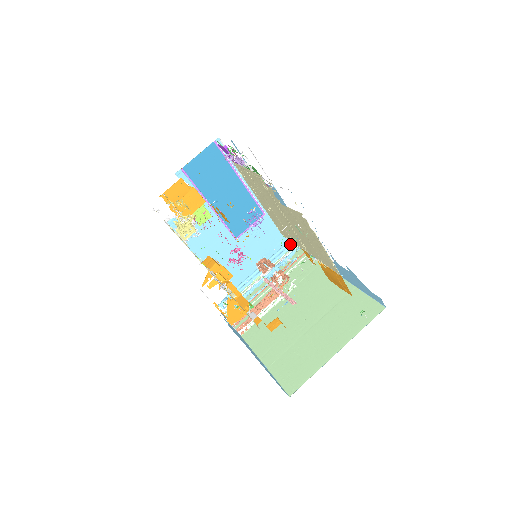
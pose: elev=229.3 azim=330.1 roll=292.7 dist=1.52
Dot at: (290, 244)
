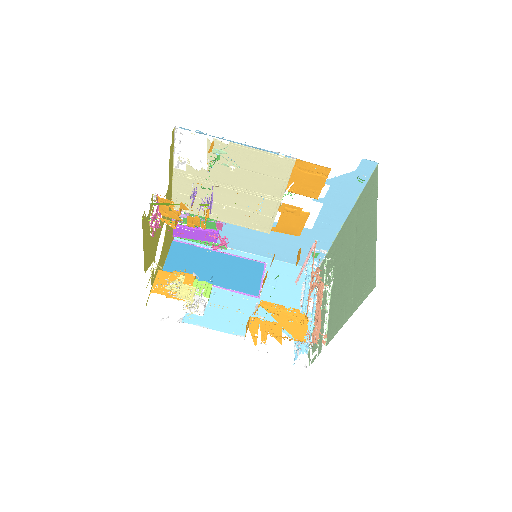
Dot at: occluded
